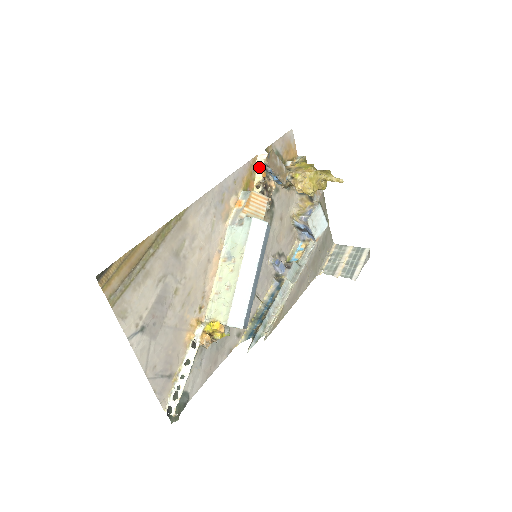
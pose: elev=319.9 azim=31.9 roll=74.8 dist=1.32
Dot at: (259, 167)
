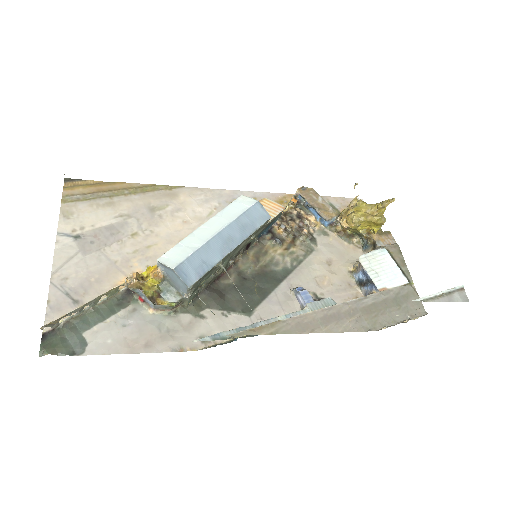
Dot at: occluded
